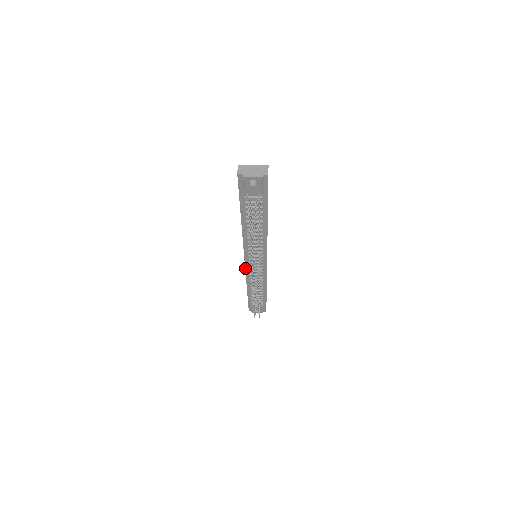
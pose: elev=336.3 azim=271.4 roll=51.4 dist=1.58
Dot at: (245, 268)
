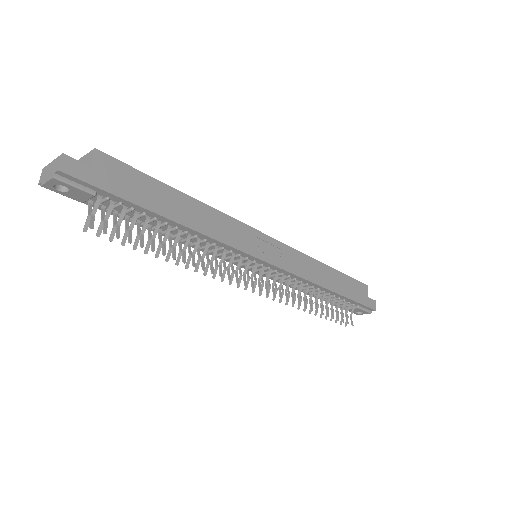
Dot at: (258, 274)
